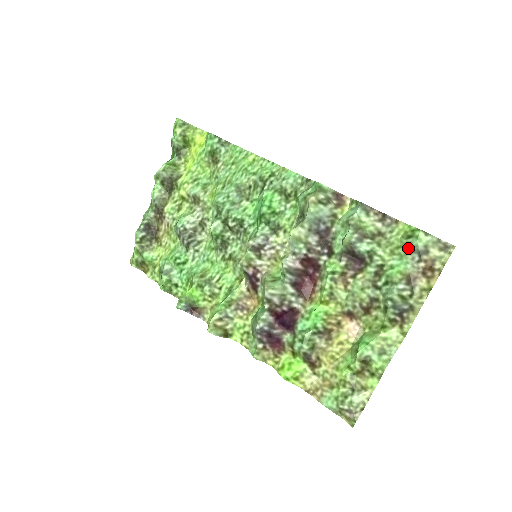
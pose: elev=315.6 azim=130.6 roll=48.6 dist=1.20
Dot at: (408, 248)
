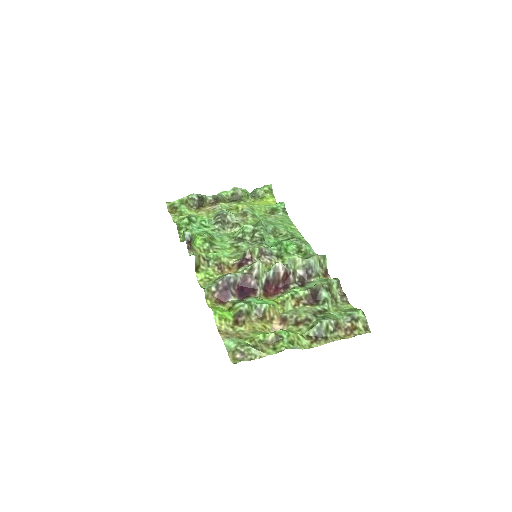
Dot at: (348, 313)
